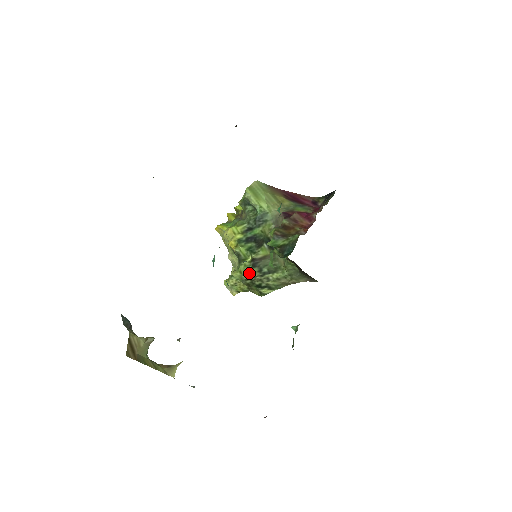
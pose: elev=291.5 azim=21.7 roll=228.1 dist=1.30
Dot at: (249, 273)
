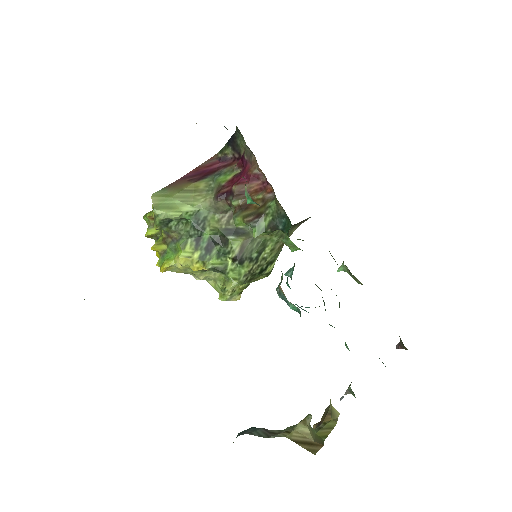
Dot at: (243, 272)
